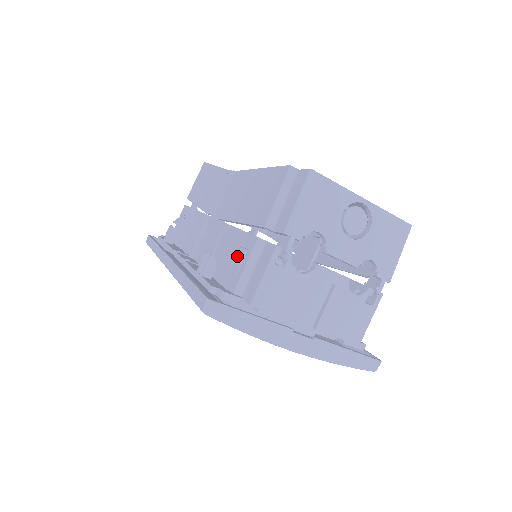
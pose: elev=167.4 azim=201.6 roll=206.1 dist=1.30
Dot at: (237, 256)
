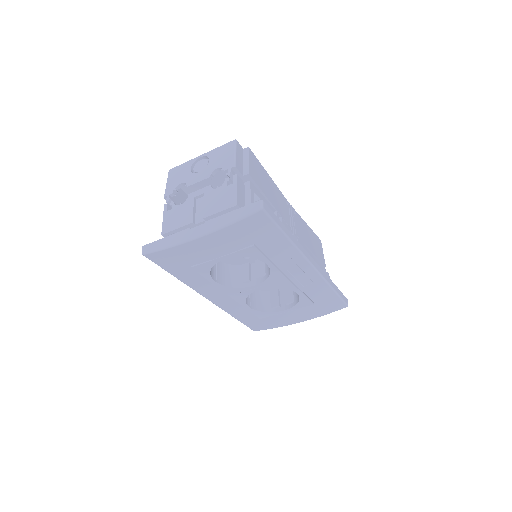
Dot at: occluded
